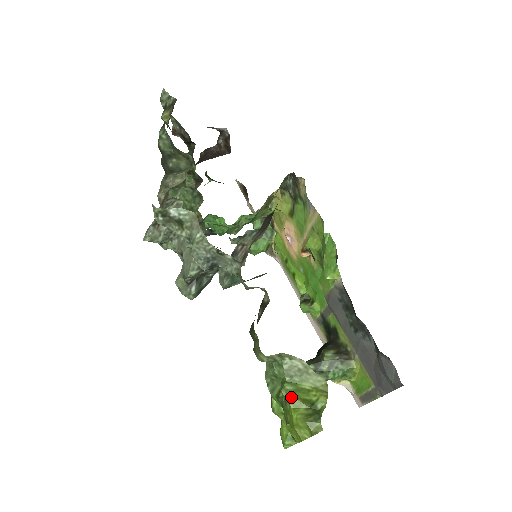
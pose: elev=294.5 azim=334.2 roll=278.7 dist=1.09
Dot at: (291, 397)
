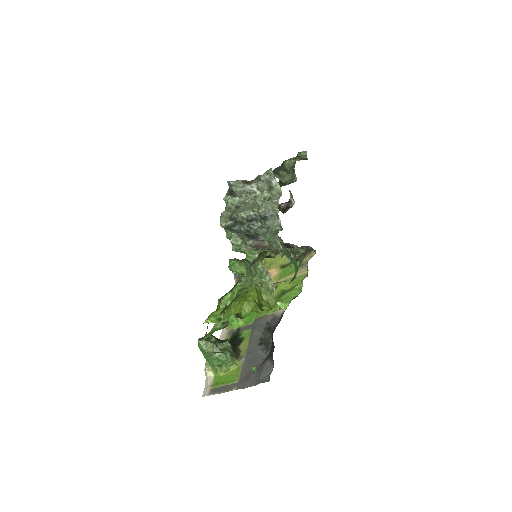
Dot at: (255, 291)
